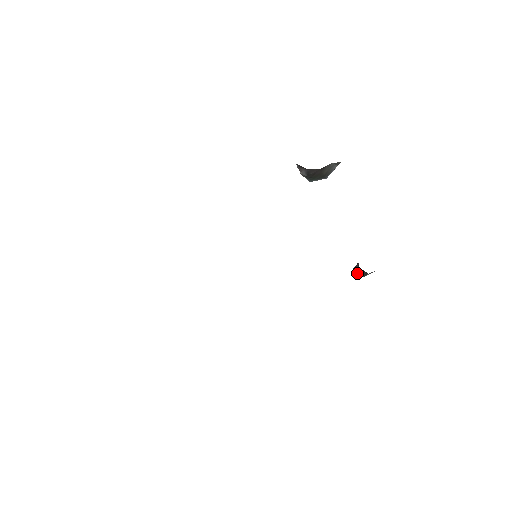
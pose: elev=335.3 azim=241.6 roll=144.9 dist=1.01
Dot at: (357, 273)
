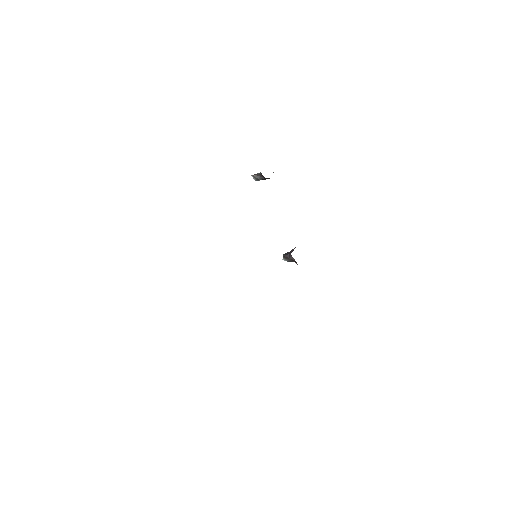
Dot at: (284, 259)
